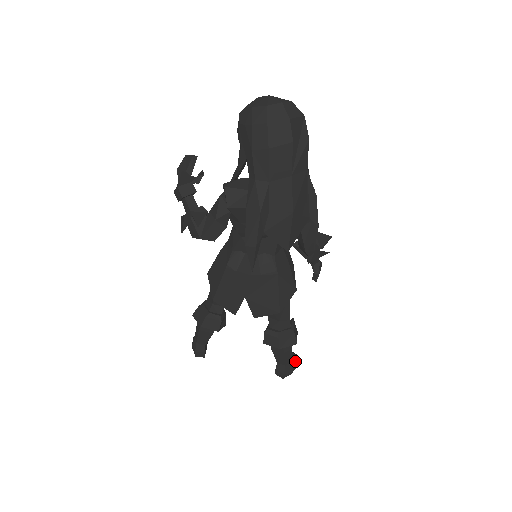
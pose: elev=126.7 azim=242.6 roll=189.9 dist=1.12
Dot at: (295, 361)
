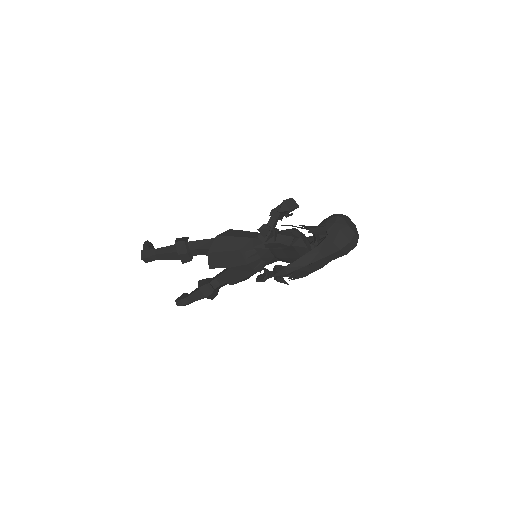
Dot at: occluded
